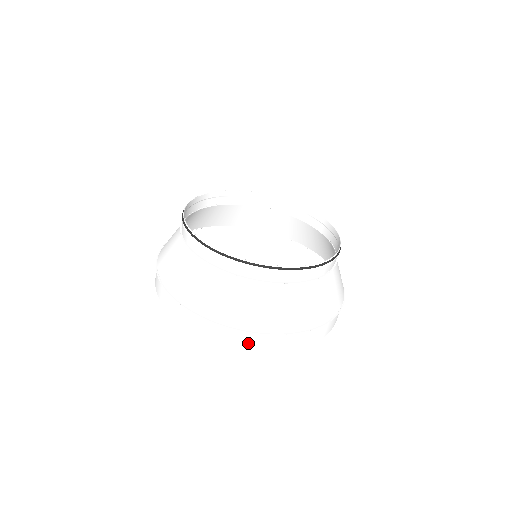
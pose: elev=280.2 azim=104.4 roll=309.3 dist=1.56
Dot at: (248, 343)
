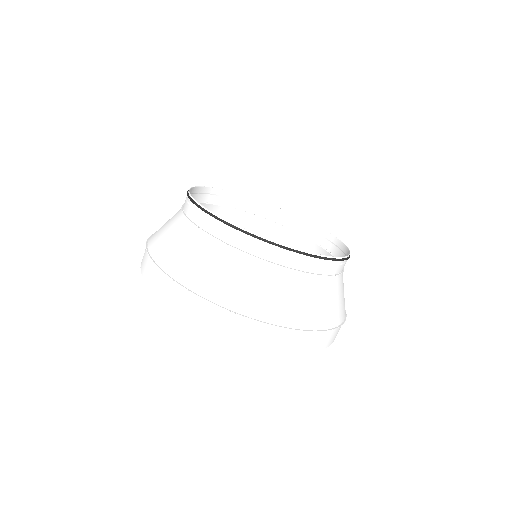
Dot at: (208, 318)
